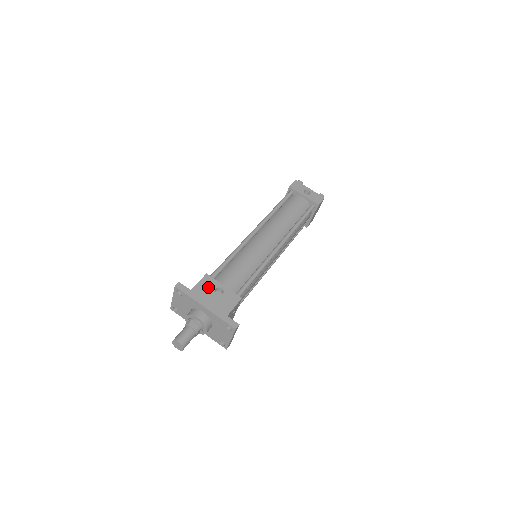
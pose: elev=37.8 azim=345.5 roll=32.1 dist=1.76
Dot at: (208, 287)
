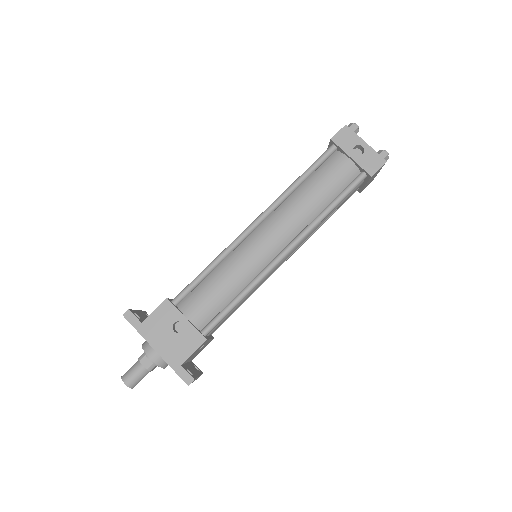
Dot at: (165, 320)
